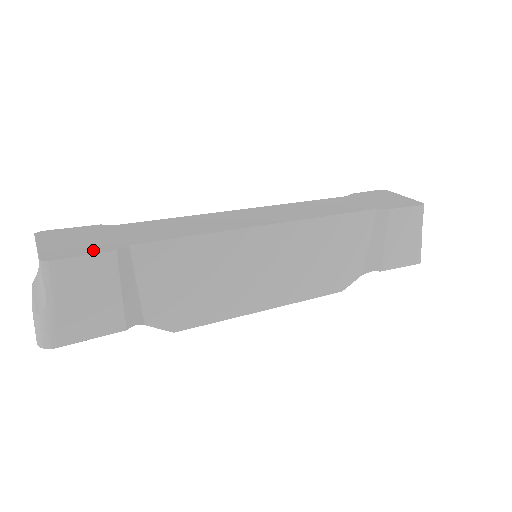
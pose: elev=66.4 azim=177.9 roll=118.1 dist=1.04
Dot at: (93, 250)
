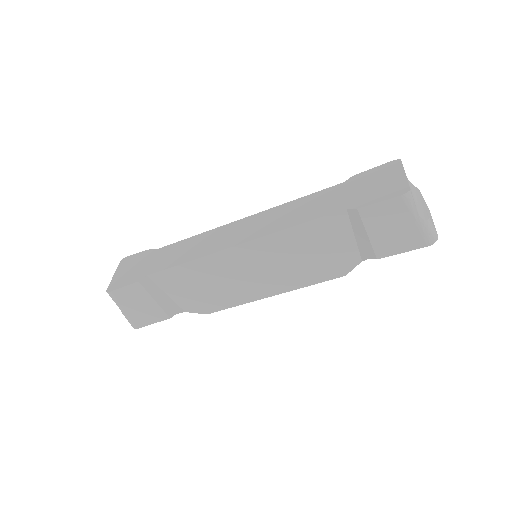
Dot at: (129, 281)
